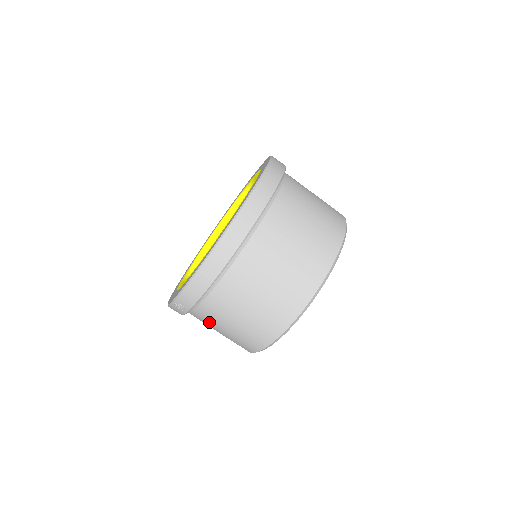
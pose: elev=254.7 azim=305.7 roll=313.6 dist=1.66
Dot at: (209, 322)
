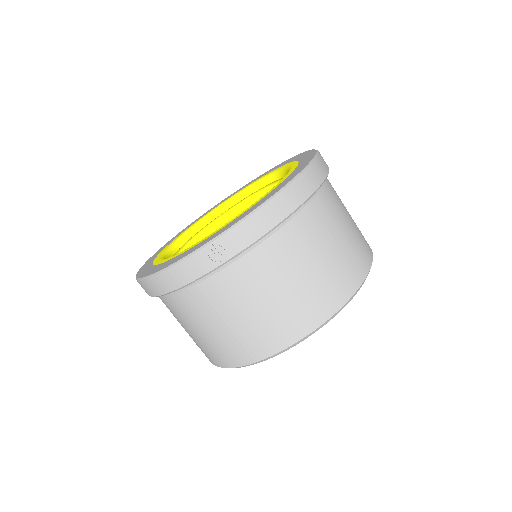
Dot at: (237, 292)
